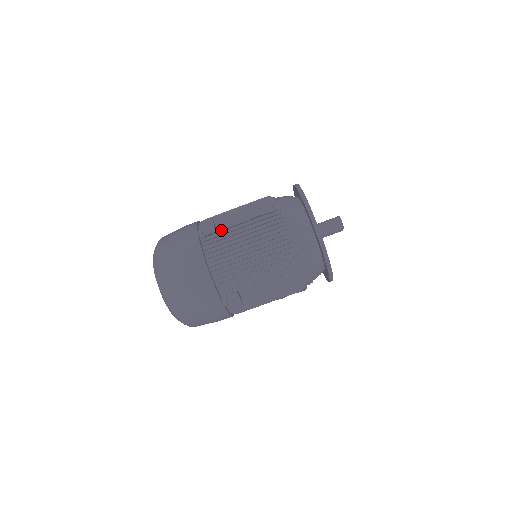
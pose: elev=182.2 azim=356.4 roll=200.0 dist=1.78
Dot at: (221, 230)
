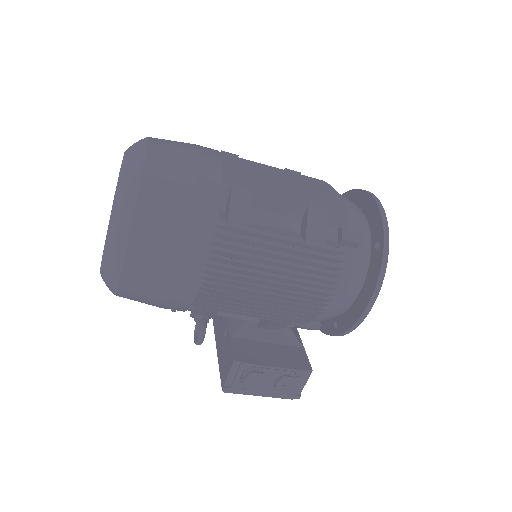
Dot at: occluded
